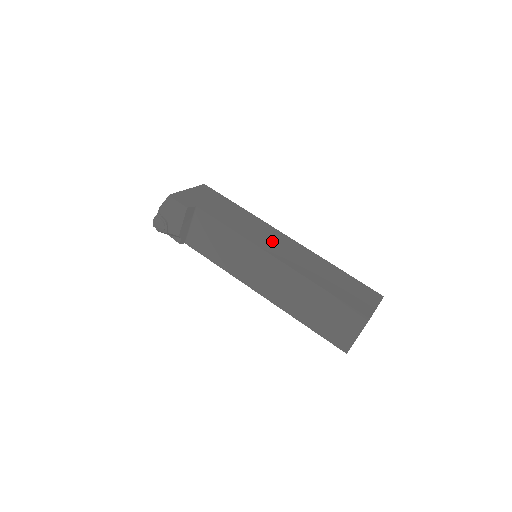
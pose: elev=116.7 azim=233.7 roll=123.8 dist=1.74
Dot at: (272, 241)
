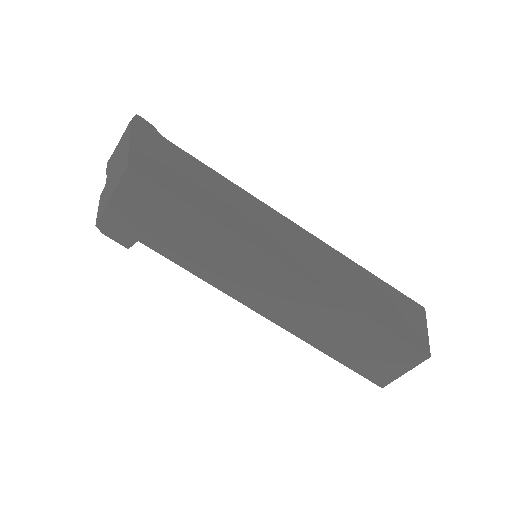
Dot at: (260, 286)
